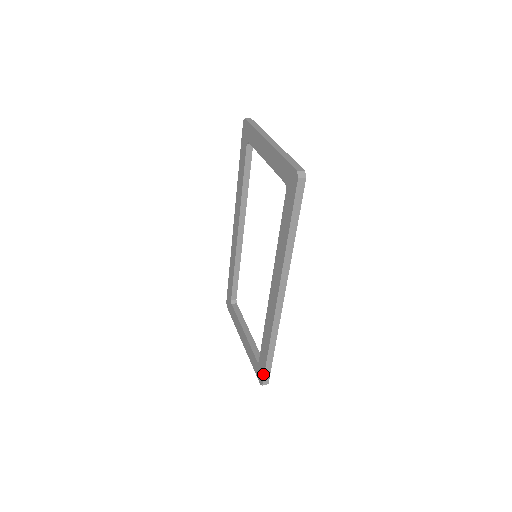
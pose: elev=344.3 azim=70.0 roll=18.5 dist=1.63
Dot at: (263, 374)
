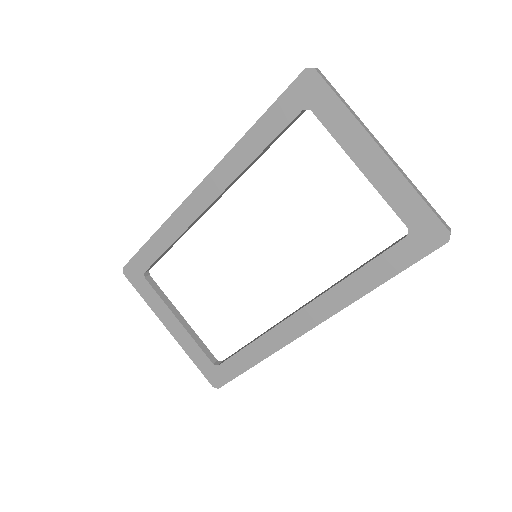
Dot at: (227, 381)
